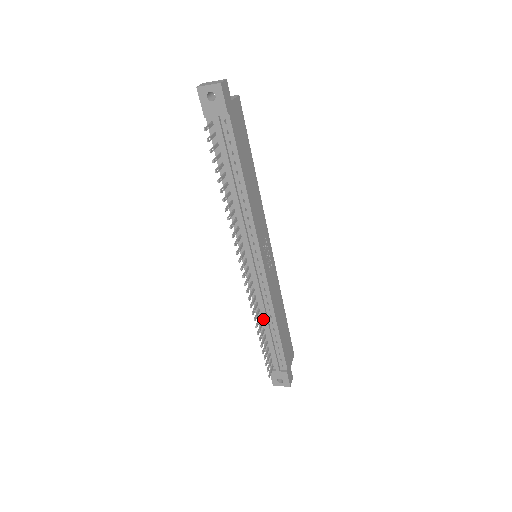
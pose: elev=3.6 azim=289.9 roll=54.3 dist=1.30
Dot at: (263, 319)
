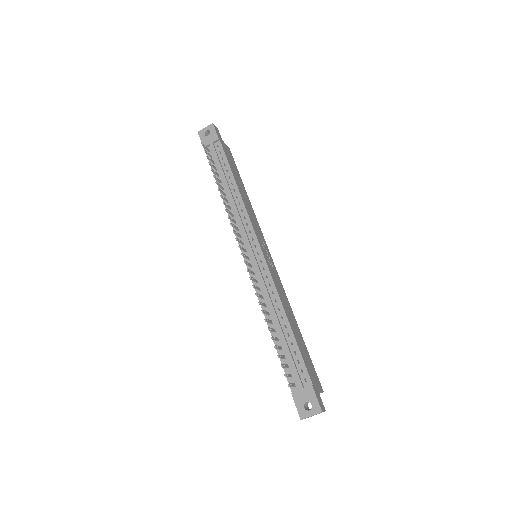
Dot at: (272, 316)
